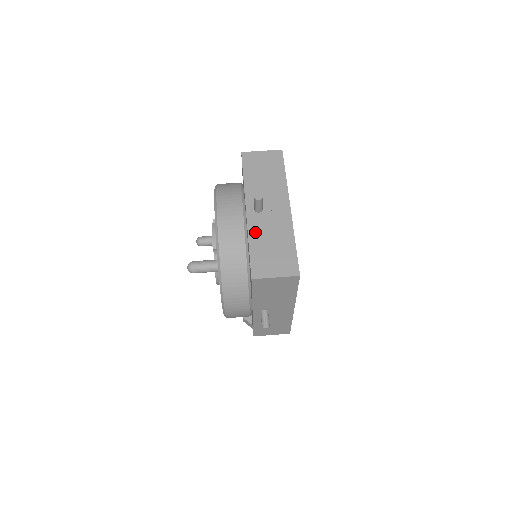
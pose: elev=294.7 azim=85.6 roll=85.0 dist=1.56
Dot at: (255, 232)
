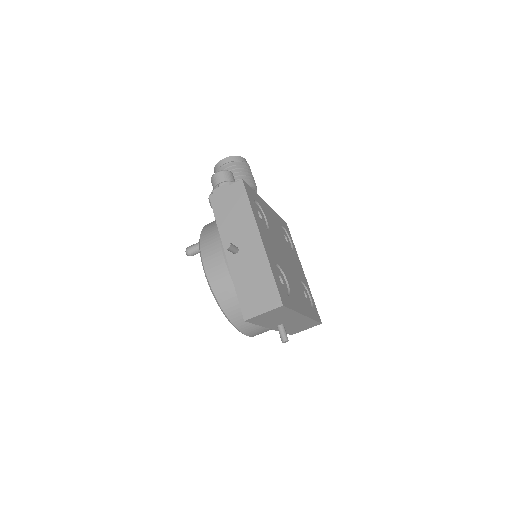
Dot at: occluded
